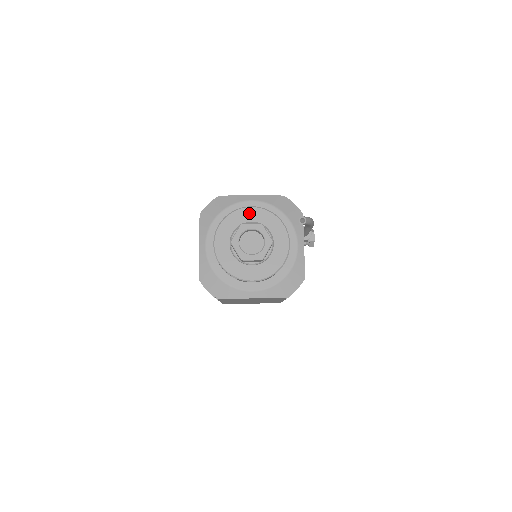
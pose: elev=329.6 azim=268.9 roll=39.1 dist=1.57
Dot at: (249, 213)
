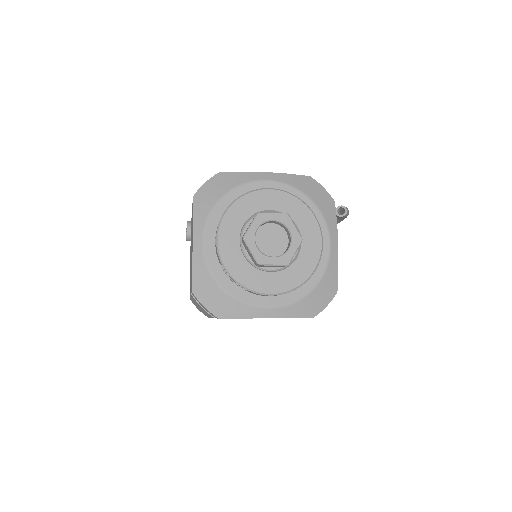
Dot at: (267, 197)
